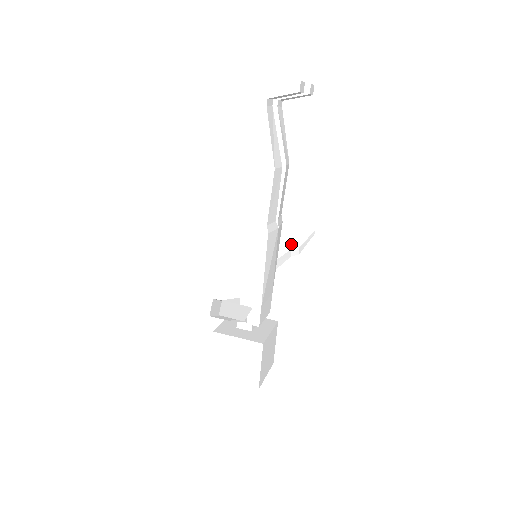
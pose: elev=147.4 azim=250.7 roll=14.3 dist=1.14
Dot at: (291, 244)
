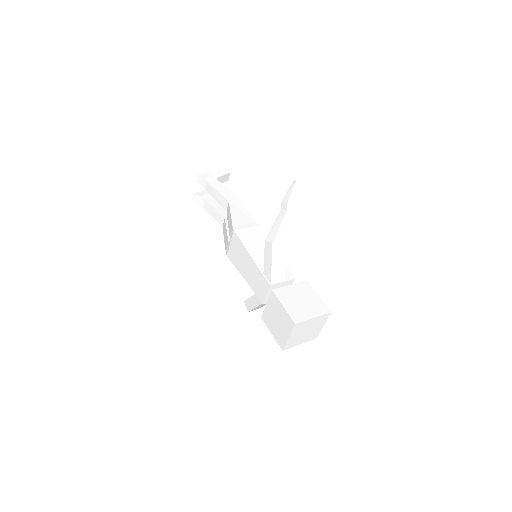
Dot at: occluded
